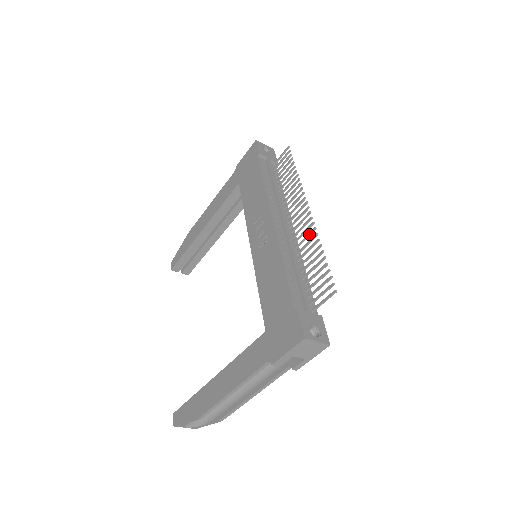
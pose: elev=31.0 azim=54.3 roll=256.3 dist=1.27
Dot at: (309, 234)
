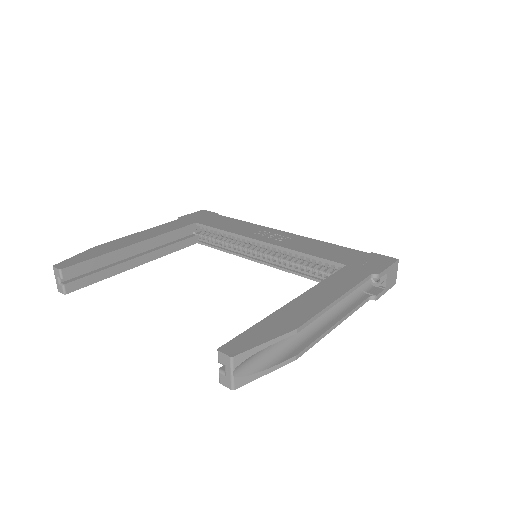
Dot at: occluded
